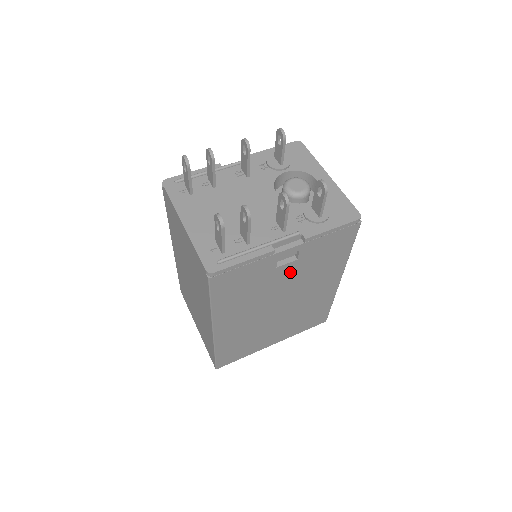
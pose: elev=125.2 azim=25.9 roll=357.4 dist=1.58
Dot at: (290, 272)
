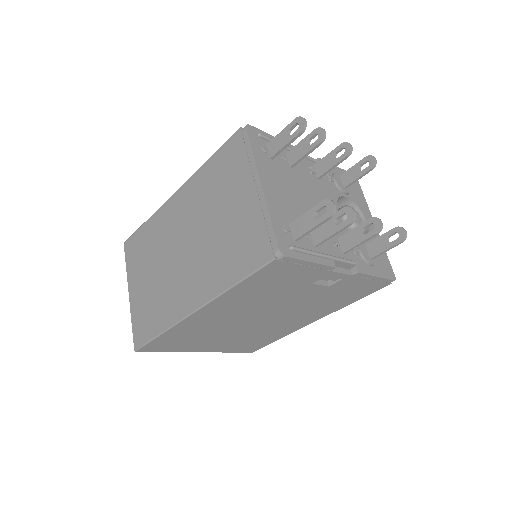
Dot at: (309, 294)
